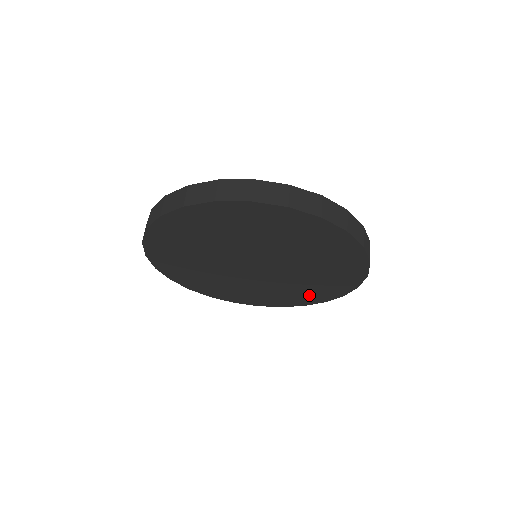
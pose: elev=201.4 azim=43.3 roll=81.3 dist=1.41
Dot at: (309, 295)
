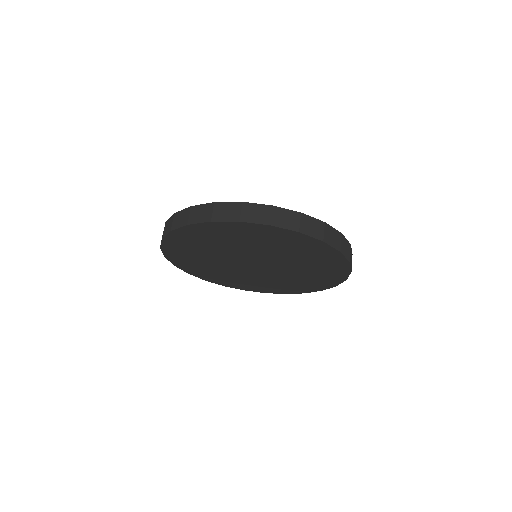
Dot at: (244, 285)
